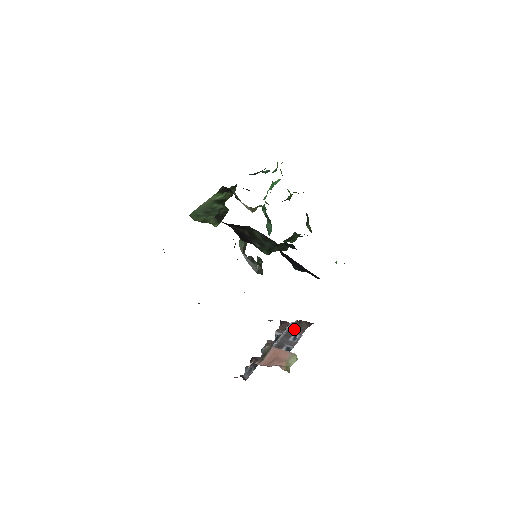
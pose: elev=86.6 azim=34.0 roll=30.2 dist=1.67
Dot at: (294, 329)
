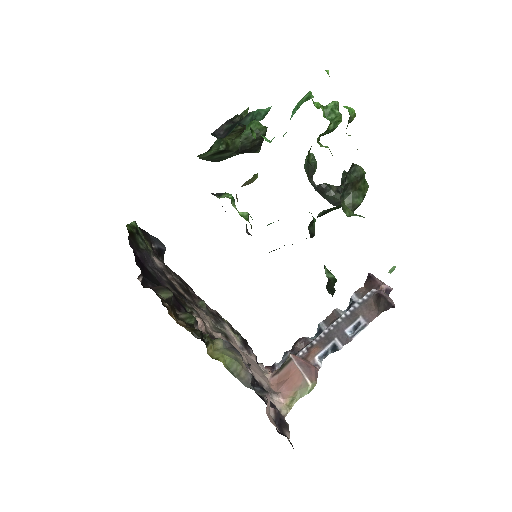
Dot at: (365, 308)
